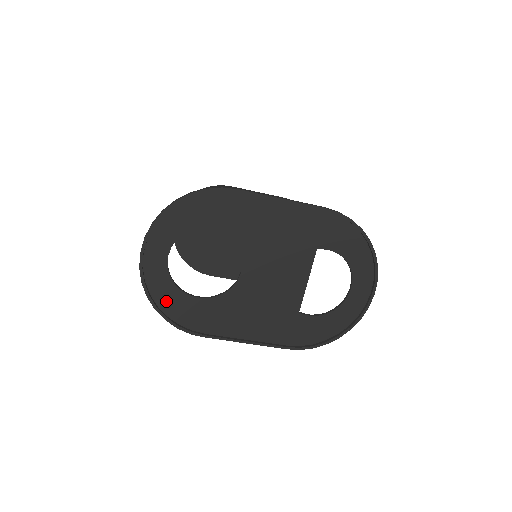
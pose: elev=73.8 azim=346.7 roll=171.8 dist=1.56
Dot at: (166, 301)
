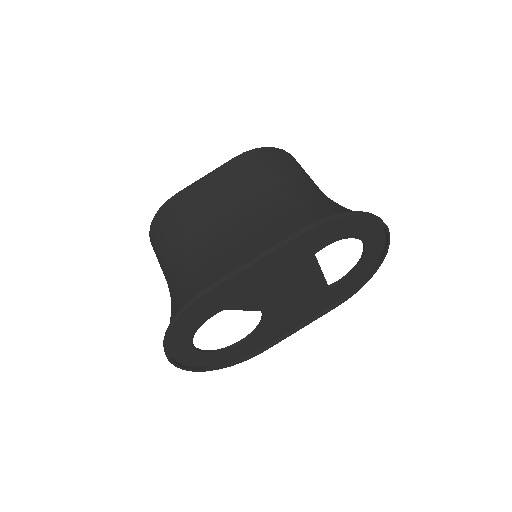
Dot at: (220, 360)
